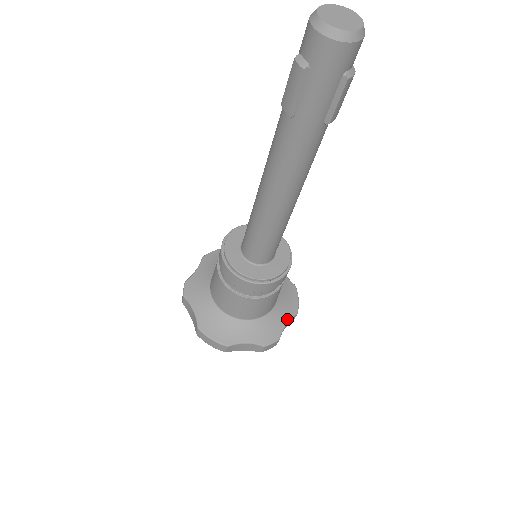
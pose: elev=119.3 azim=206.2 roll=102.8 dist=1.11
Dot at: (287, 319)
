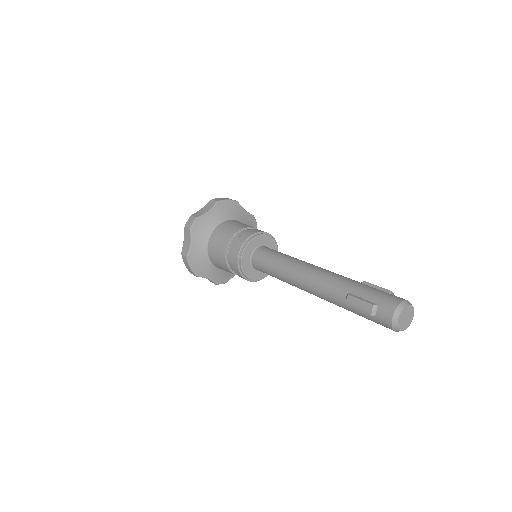
Dot at: occluded
